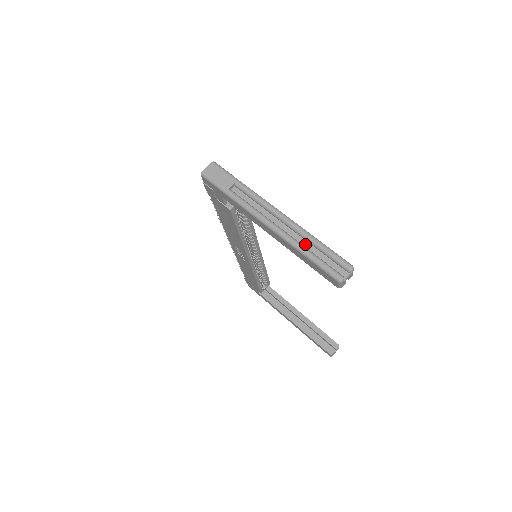
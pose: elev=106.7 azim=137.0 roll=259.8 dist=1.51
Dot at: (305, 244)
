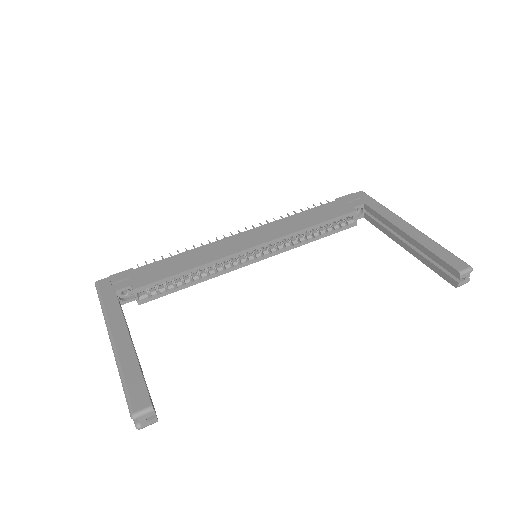
Dot at: occluded
